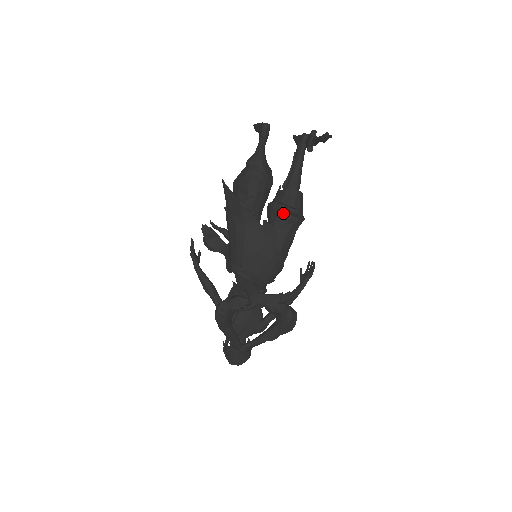
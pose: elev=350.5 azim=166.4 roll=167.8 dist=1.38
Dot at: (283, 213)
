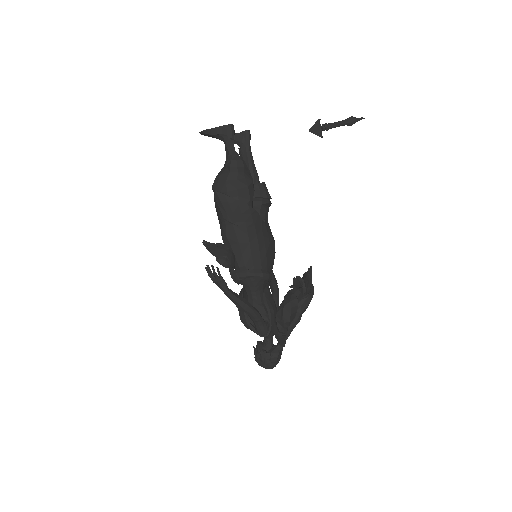
Dot at: (264, 207)
